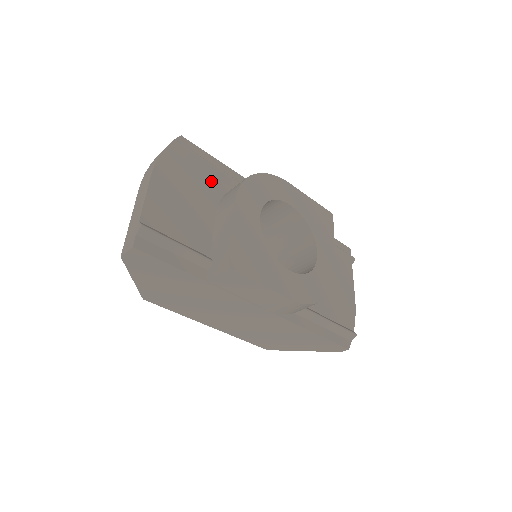
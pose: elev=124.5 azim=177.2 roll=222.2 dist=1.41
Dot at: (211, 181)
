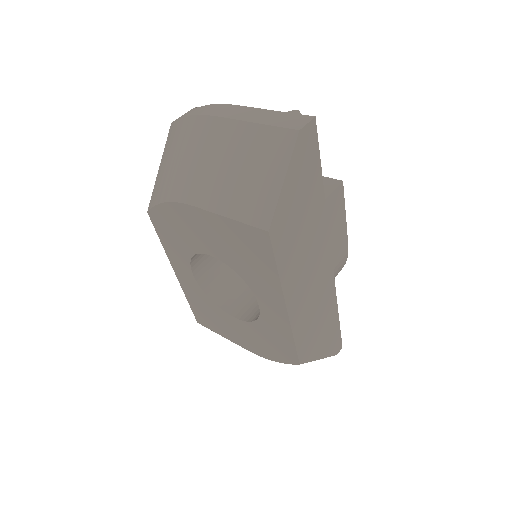
Dot at: occluded
